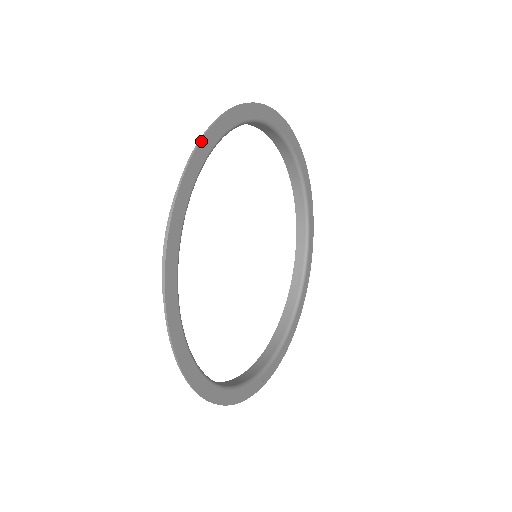
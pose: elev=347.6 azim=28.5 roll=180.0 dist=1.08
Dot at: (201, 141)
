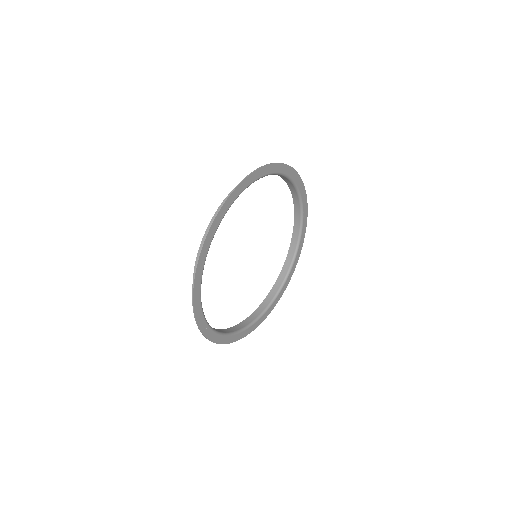
Dot at: (277, 163)
